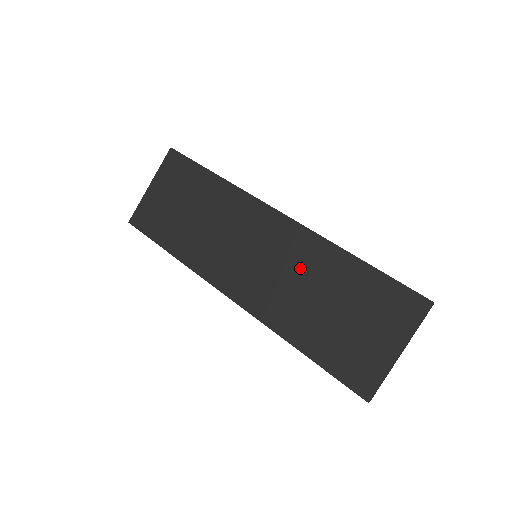
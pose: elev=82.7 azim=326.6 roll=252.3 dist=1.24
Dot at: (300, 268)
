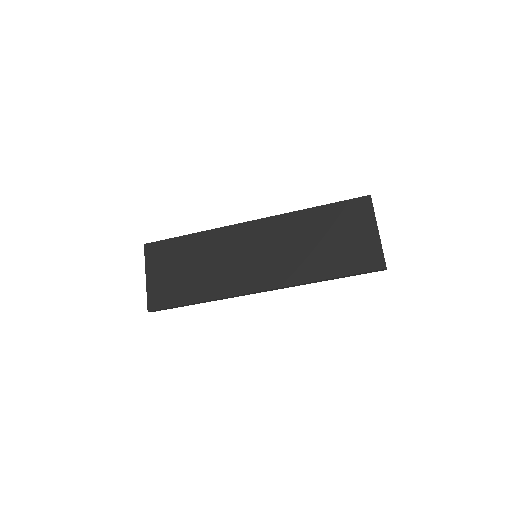
Dot at: (289, 238)
